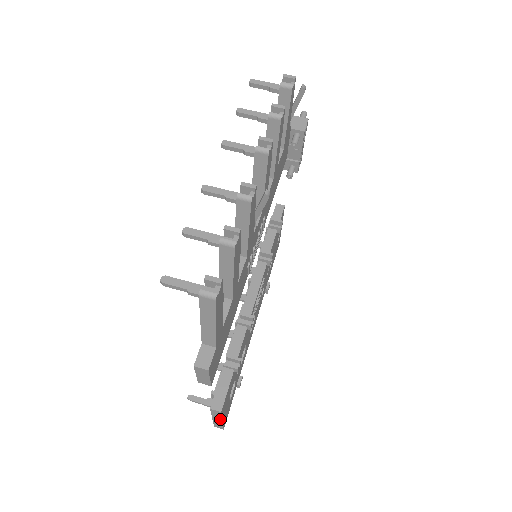
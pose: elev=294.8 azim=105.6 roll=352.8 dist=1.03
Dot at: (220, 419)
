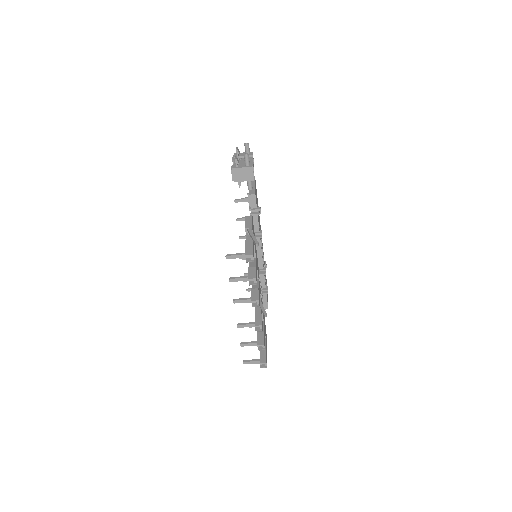
Dot at: occluded
